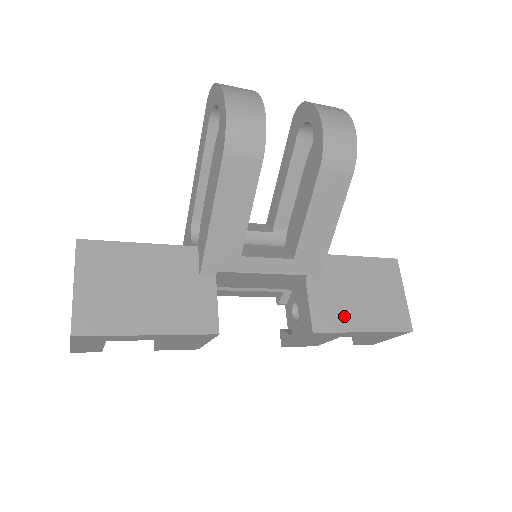
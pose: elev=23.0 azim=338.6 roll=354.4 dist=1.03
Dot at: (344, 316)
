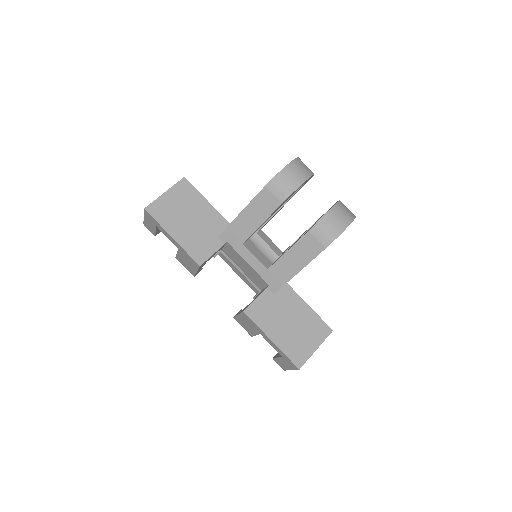
Dot at: (268, 322)
